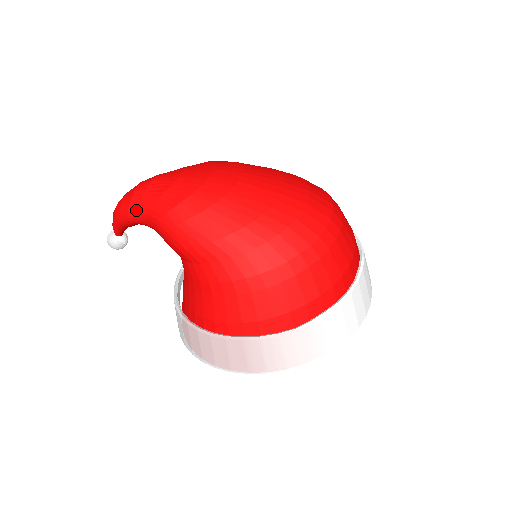
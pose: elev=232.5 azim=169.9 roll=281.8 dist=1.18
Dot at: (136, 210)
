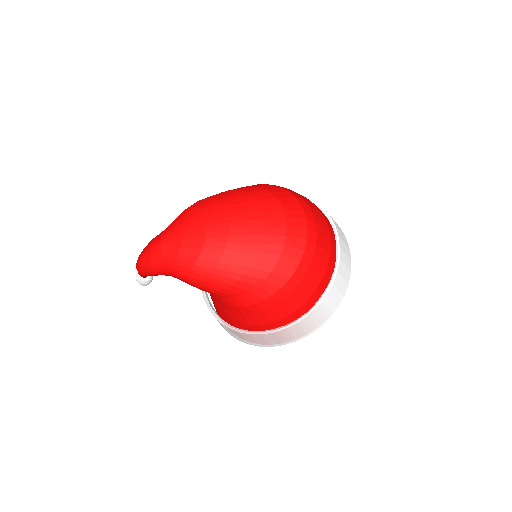
Dot at: (159, 270)
